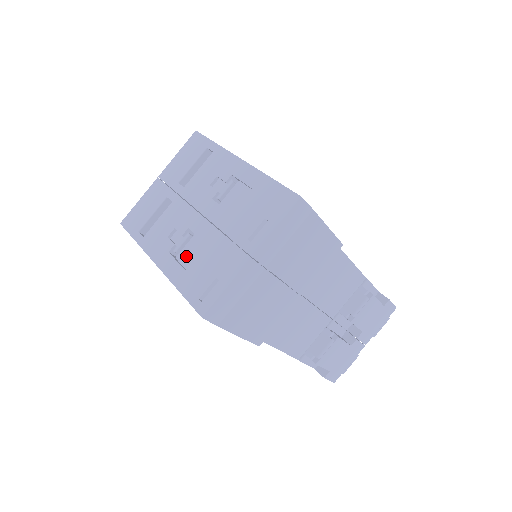
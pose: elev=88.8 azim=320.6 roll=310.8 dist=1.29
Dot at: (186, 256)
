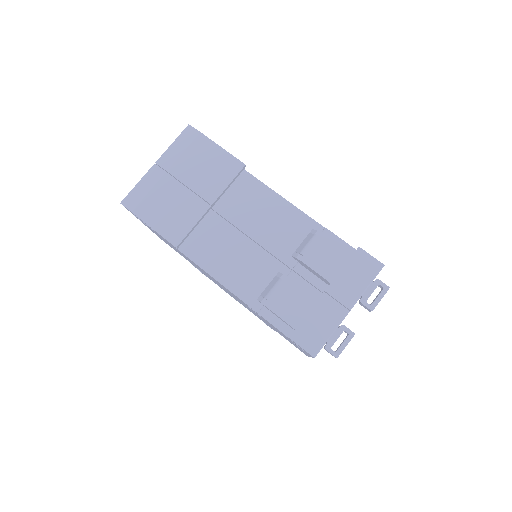
Dot at: occluded
